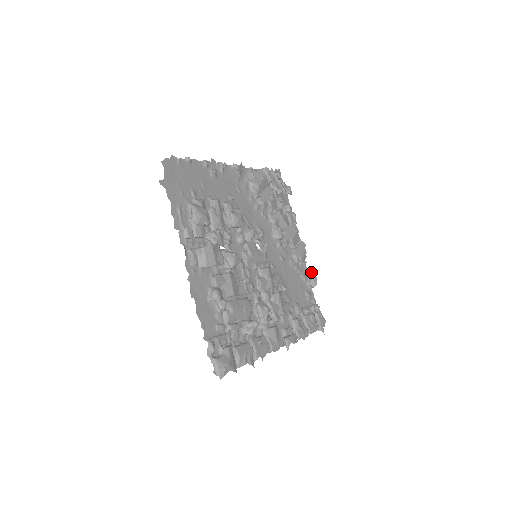
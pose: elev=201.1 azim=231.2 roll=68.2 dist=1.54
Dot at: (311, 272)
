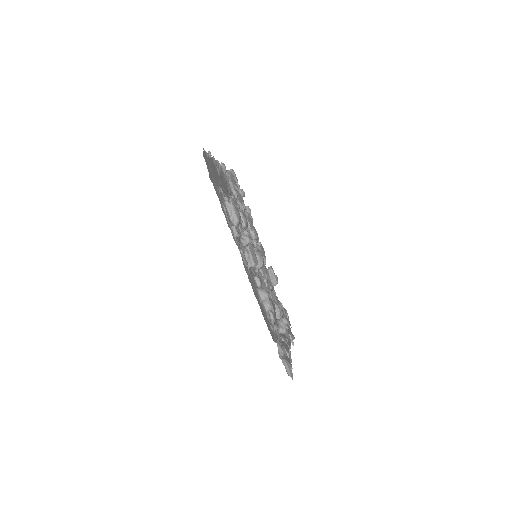
Dot at: (273, 271)
